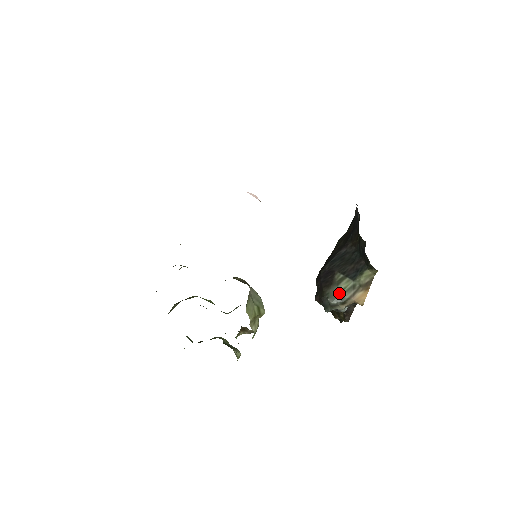
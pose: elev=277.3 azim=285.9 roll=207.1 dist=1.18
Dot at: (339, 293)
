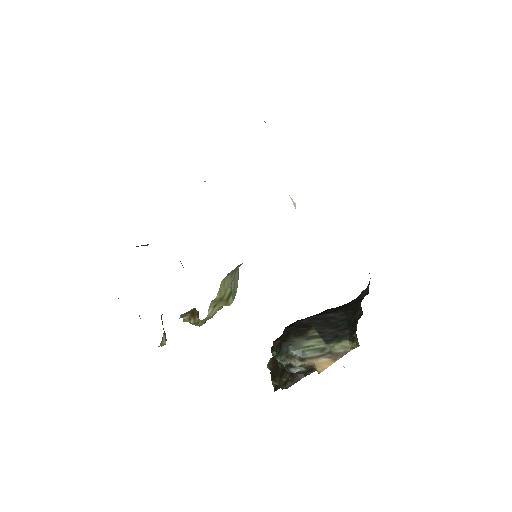
Dot at: (304, 347)
